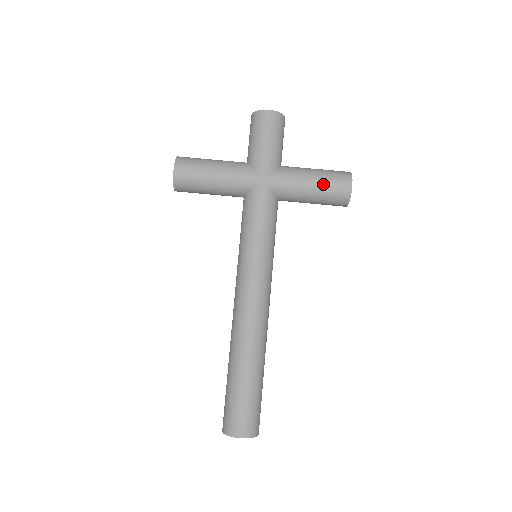
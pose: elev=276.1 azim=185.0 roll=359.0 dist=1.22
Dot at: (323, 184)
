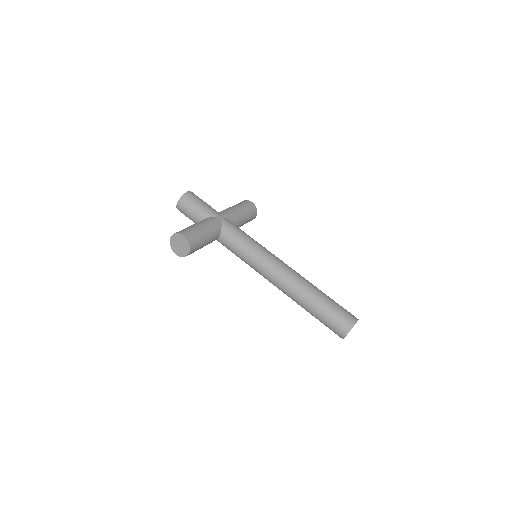
Dot at: (243, 207)
